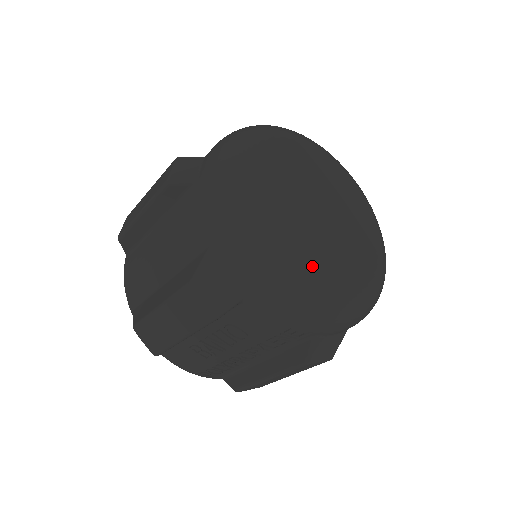
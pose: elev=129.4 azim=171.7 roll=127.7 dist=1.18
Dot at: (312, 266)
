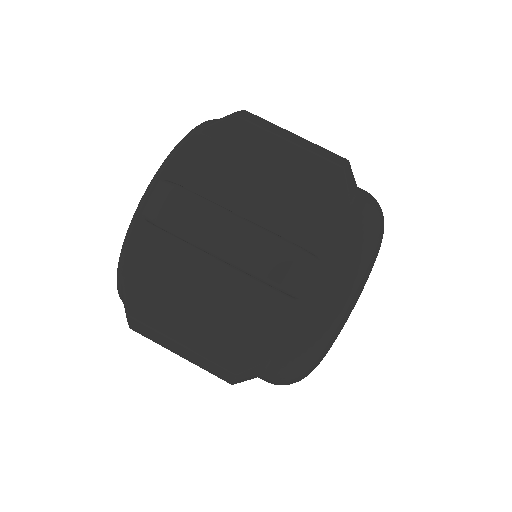
Dot at: occluded
